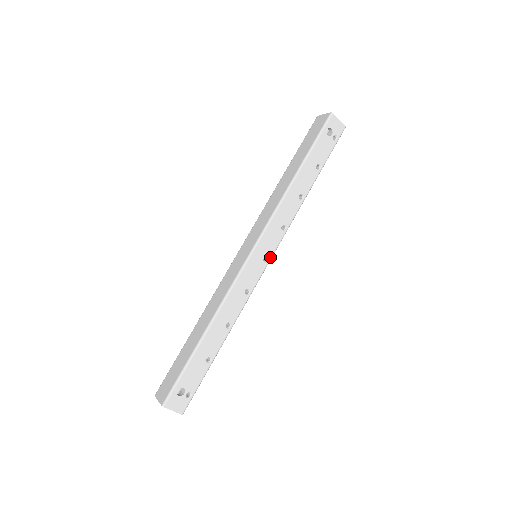
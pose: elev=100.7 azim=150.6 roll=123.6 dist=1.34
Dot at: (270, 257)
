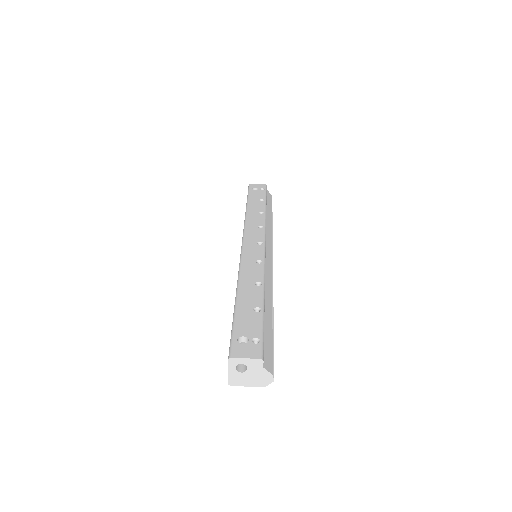
Dot at: (263, 241)
